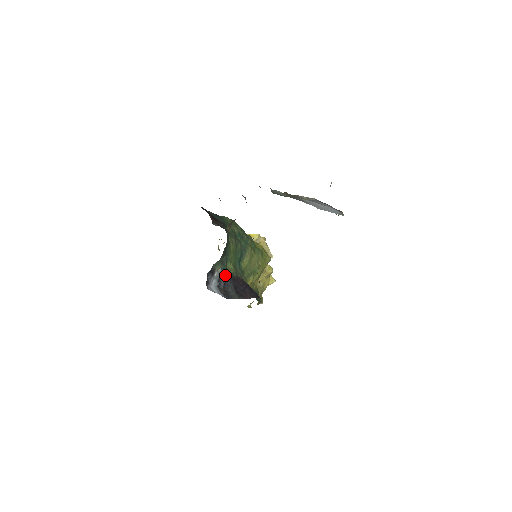
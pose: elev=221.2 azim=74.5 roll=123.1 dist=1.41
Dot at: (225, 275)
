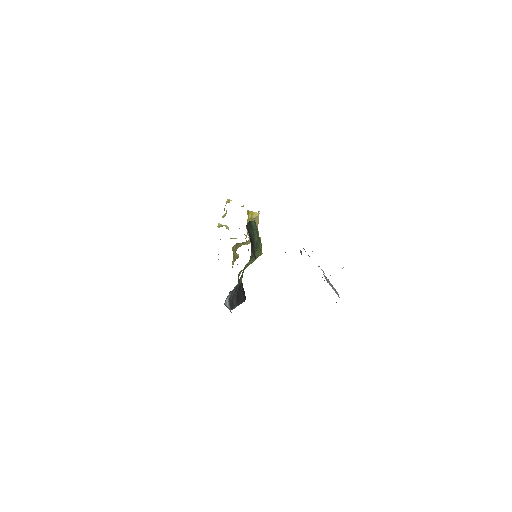
Dot at: (237, 287)
